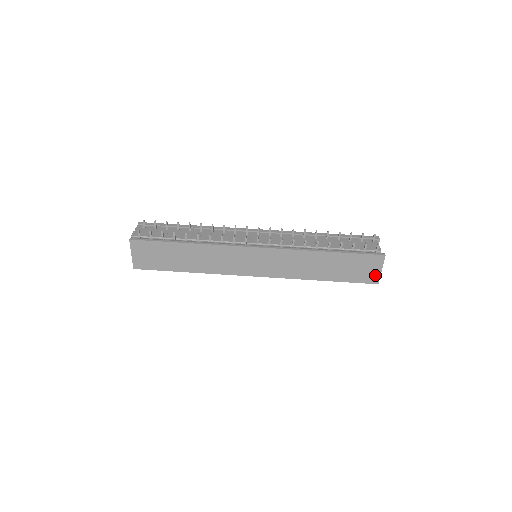
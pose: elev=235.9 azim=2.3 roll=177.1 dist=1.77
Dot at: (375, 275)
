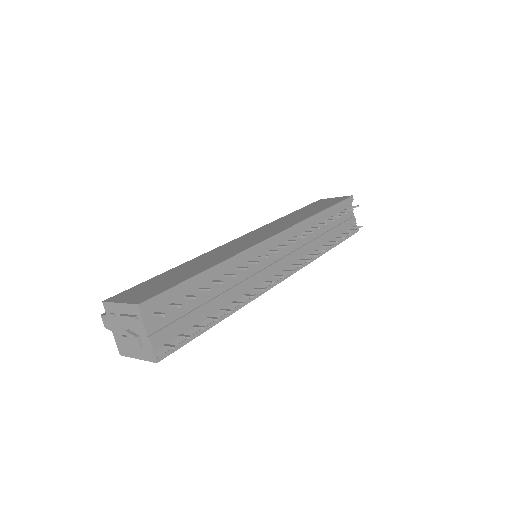
Dot at: occluded
